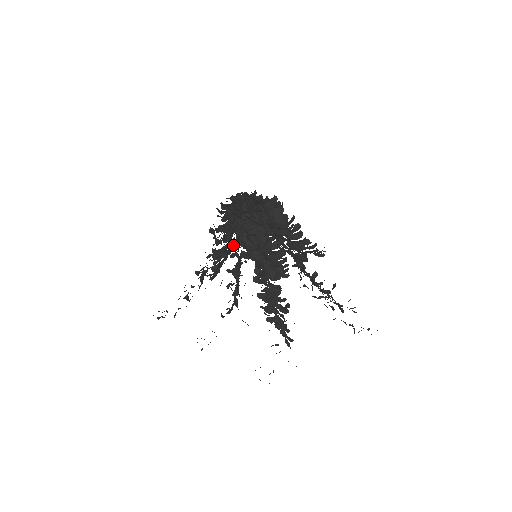
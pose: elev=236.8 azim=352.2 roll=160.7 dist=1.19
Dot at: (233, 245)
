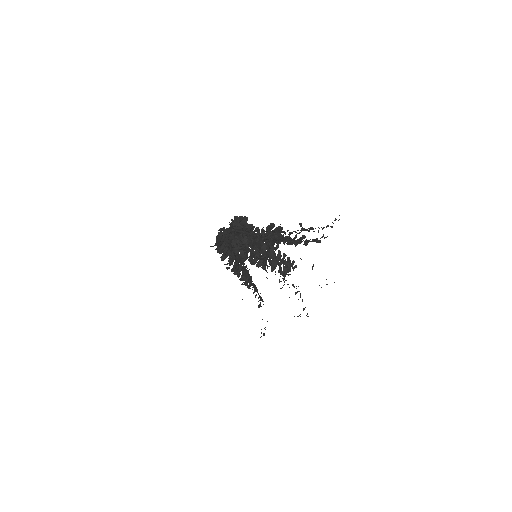
Dot at: occluded
